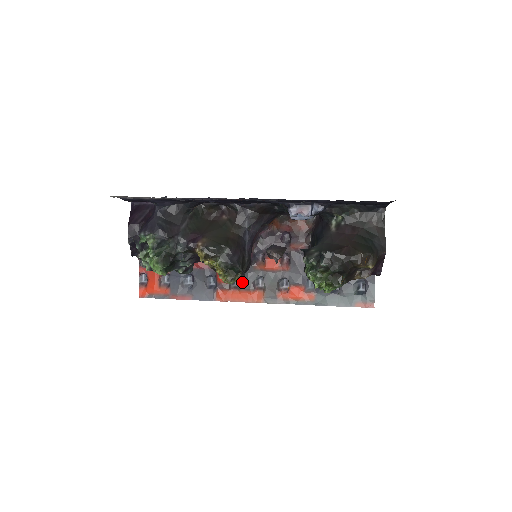
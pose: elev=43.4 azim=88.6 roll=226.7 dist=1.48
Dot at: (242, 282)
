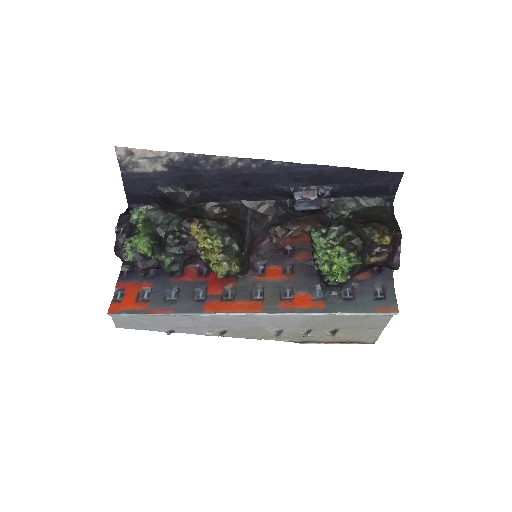
Dot at: (239, 270)
